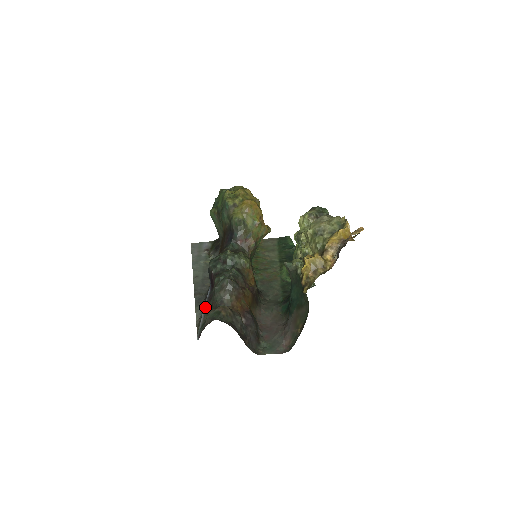
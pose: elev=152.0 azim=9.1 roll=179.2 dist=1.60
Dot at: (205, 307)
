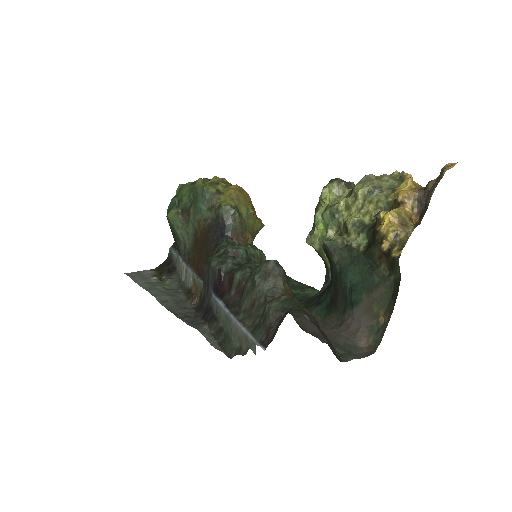
Dot at: (233, 315)
